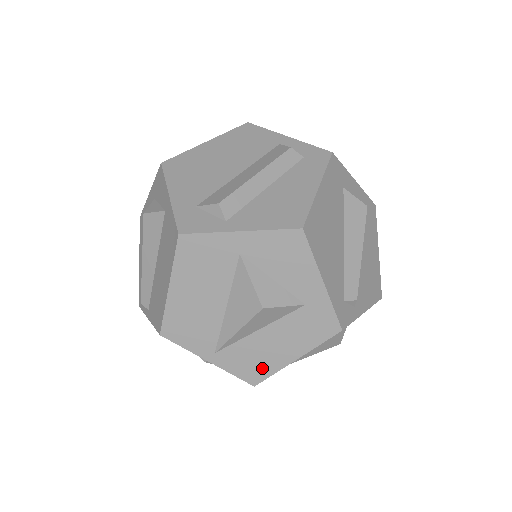
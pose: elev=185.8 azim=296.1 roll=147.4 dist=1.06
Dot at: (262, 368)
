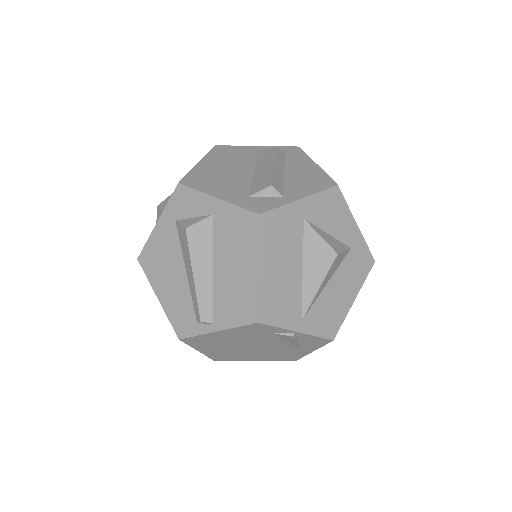
Dot at: (335, 319)
